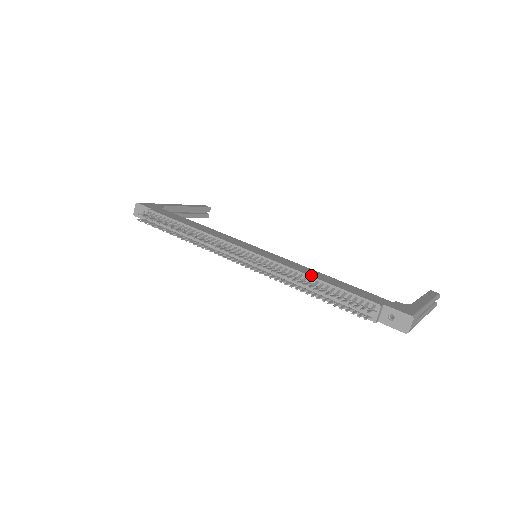
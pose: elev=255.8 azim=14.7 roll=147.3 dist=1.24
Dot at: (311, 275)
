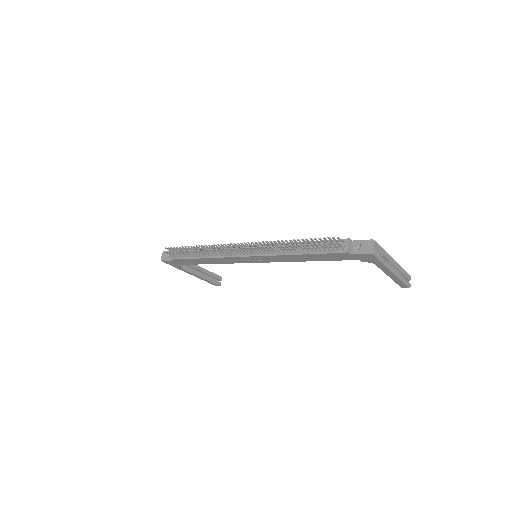
Dot at: occluded
